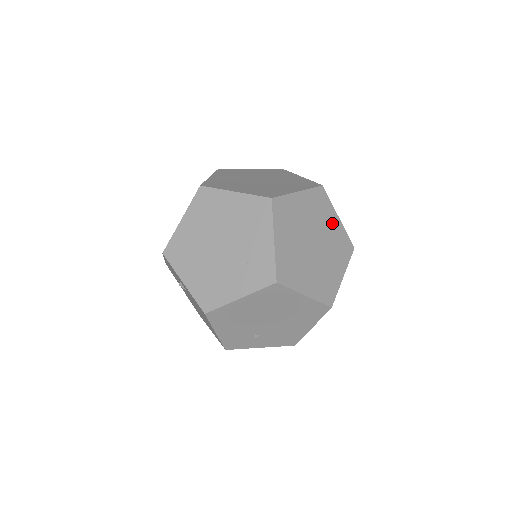
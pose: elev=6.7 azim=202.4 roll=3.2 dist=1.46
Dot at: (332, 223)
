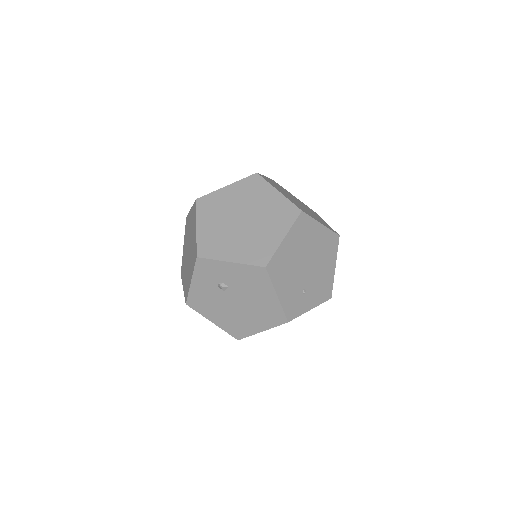
Dot at: occluded
